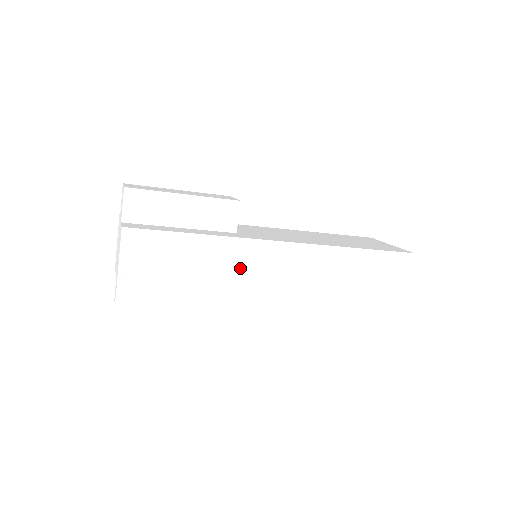
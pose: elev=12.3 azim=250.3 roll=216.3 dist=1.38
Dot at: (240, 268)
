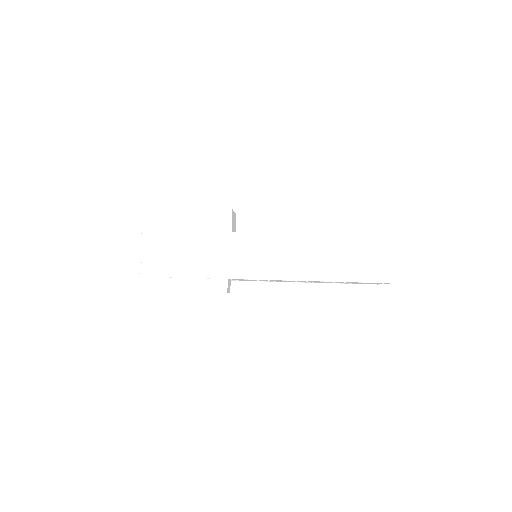
Dot at: (229, 256)
